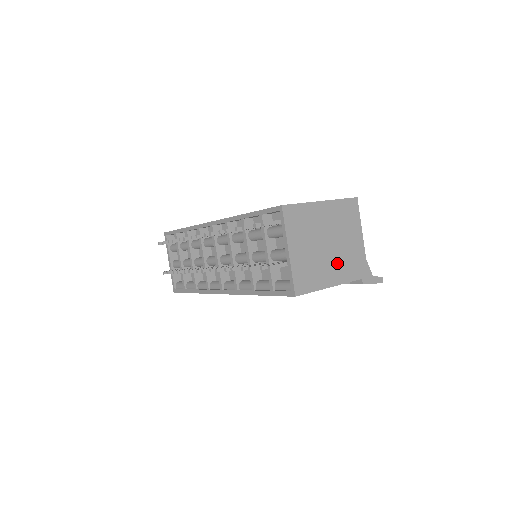
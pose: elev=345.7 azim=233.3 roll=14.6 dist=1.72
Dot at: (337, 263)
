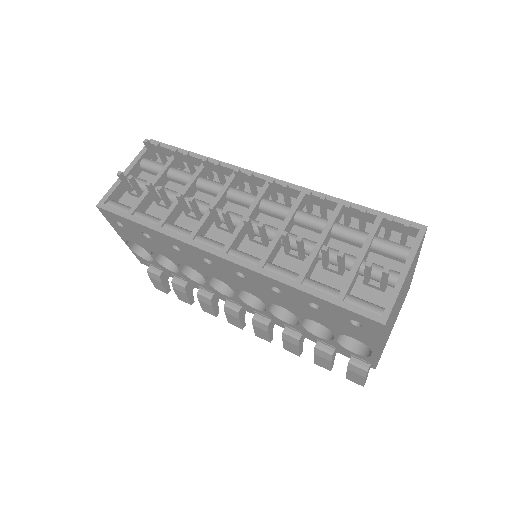
Dot at: (389, 329)
